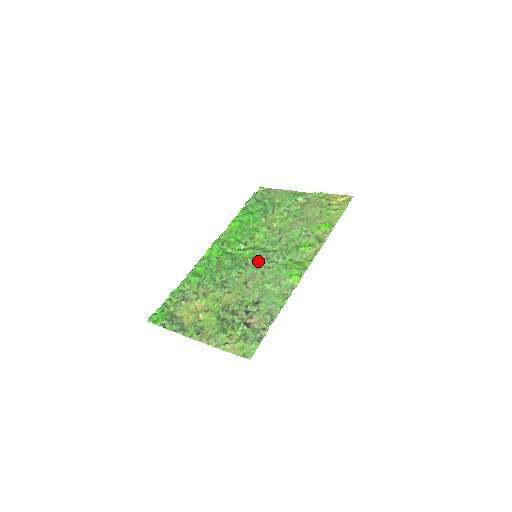
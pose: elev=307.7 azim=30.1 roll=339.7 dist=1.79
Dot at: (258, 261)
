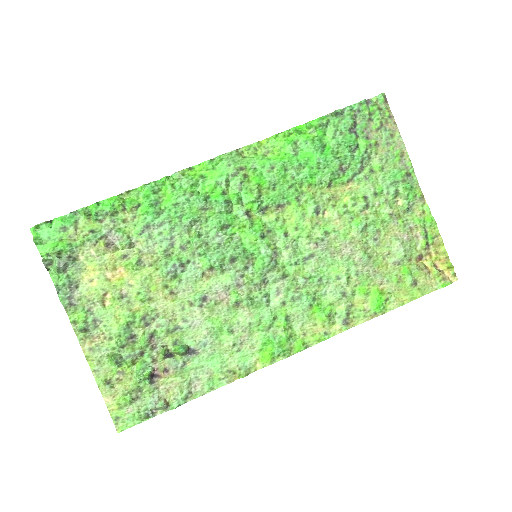
Dot at: (250, 270)
